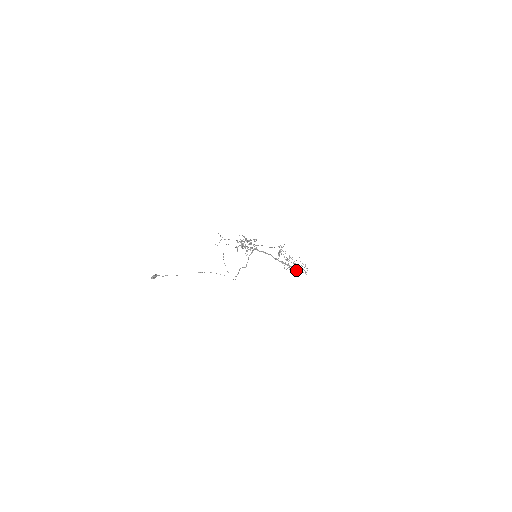
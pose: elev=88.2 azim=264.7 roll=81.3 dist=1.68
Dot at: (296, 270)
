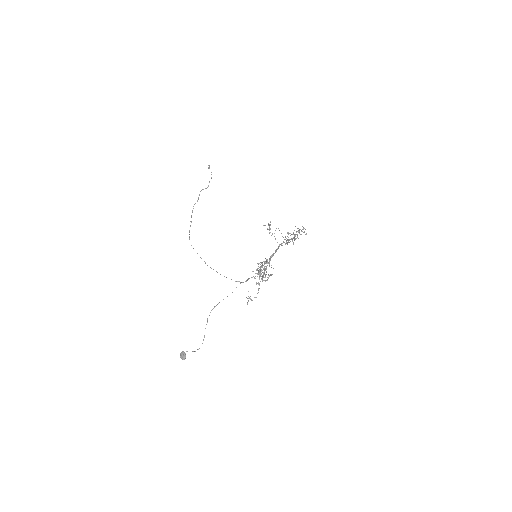
Dot at: (295, 236)
